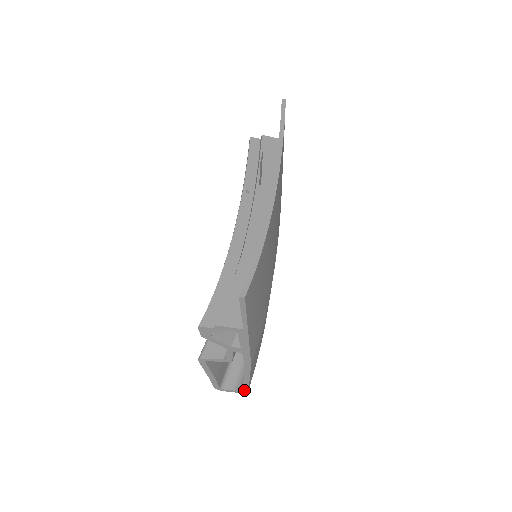
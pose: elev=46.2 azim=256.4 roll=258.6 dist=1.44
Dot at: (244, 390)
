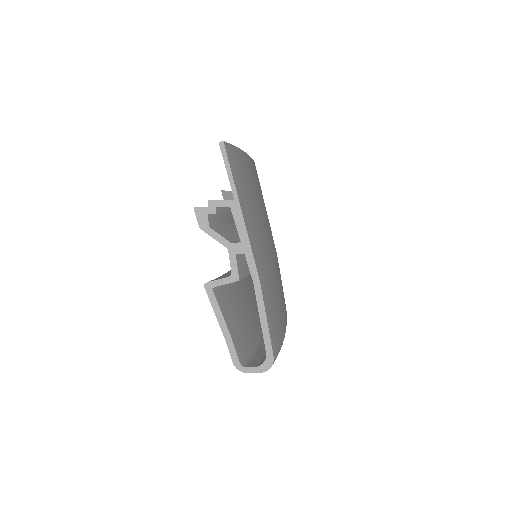
Dot at: (269, 362)
